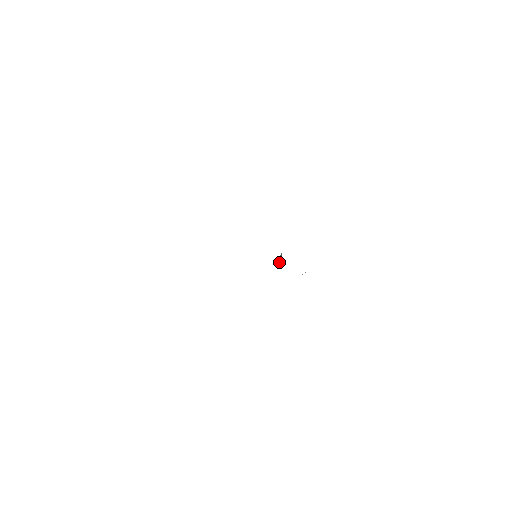
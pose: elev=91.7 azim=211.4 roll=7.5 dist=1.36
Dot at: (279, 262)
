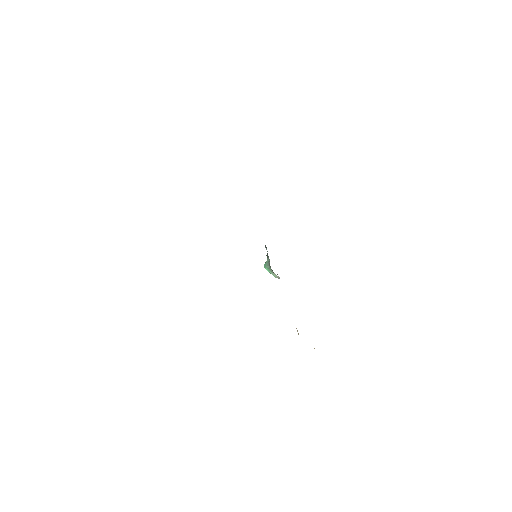
Dot at: (267, 265)
